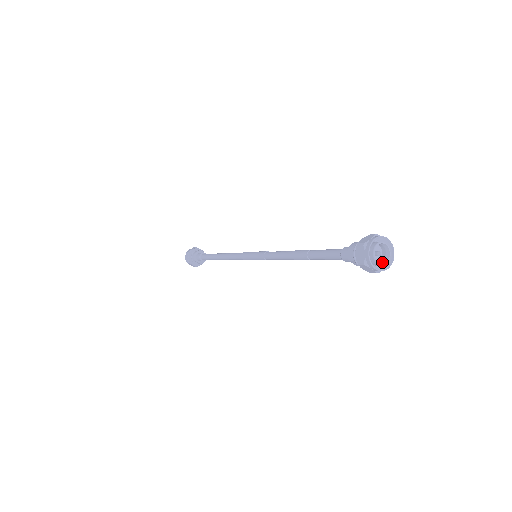
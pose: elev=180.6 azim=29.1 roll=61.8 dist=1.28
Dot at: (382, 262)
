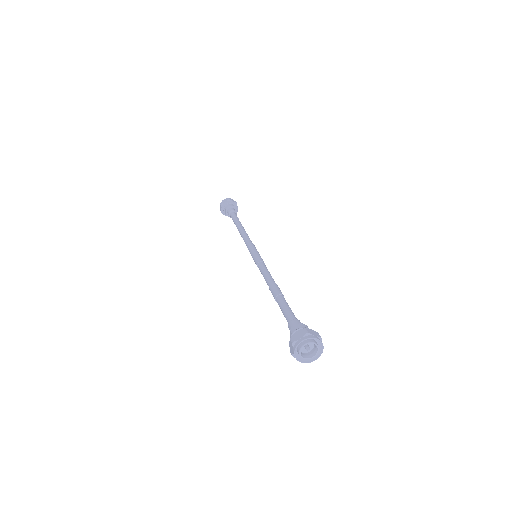
Dot at: (303, 355)
